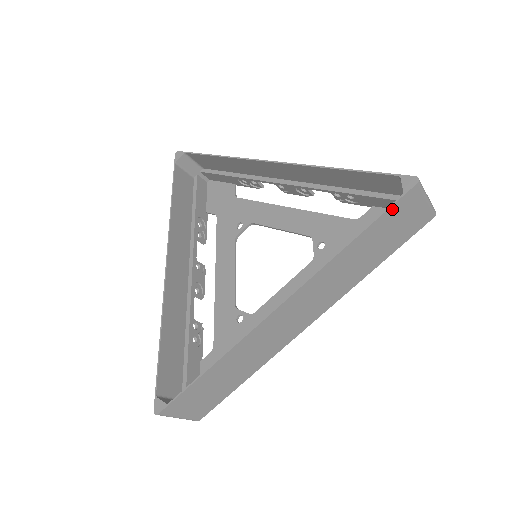
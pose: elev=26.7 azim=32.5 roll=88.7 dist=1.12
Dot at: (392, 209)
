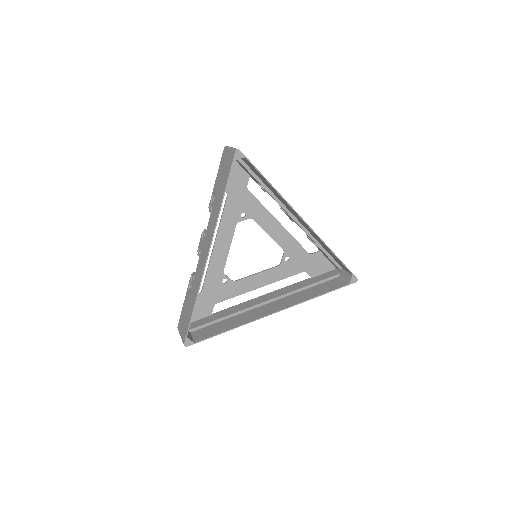
Dot at: (341, 287)
